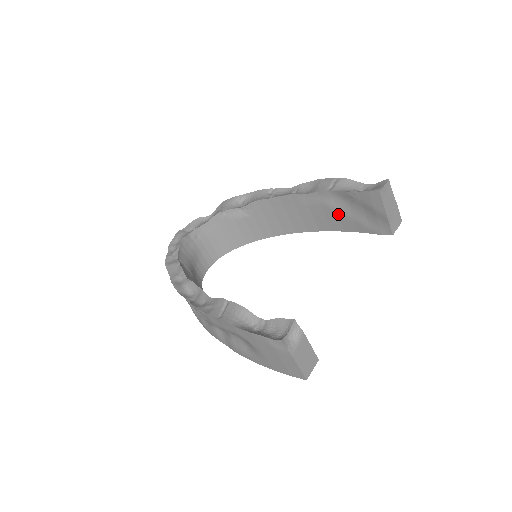
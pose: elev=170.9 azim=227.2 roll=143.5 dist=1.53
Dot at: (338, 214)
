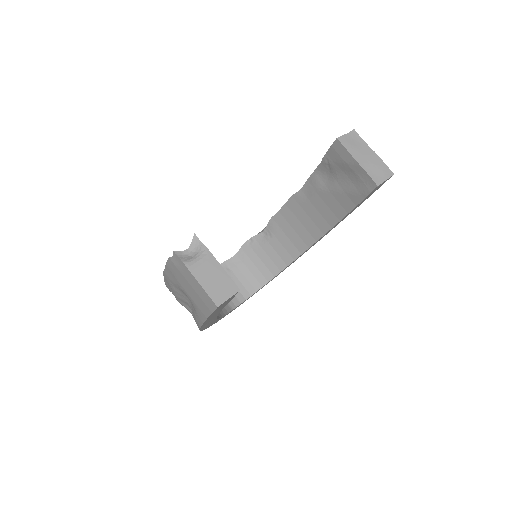
Dot at: (332, 194)
